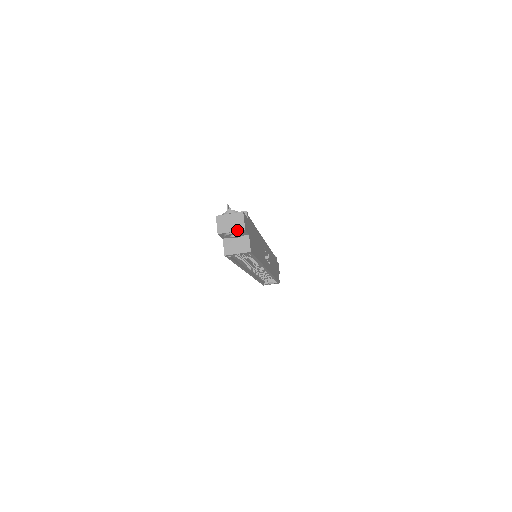
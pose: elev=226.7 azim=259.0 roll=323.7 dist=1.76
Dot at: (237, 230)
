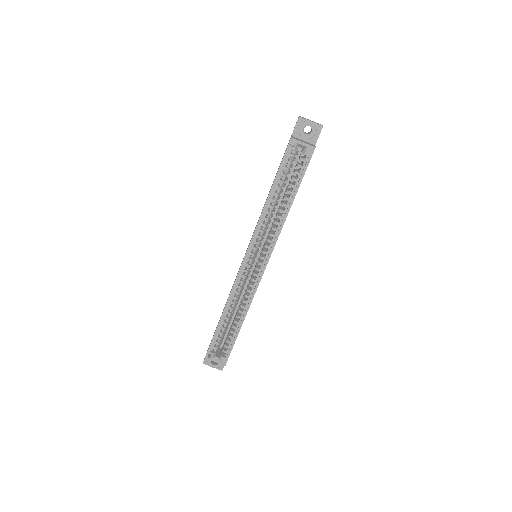
Dot at: (316, 123)
